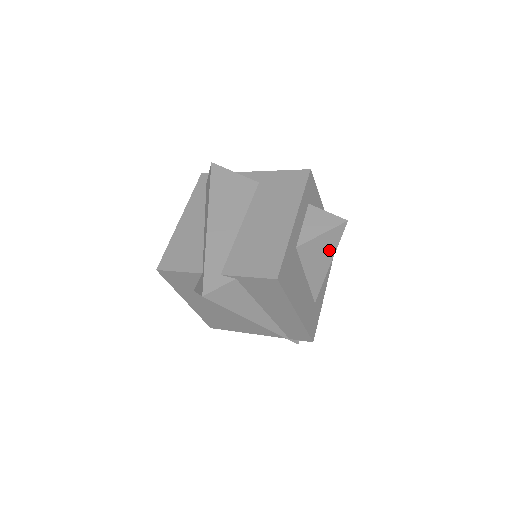
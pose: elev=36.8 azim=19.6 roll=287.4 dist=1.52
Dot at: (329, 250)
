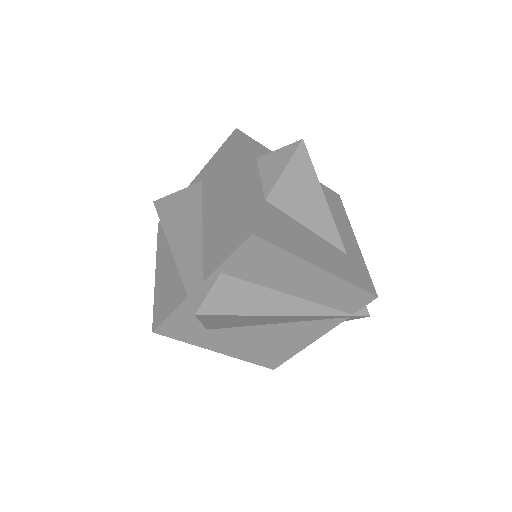
Dot at: (309, 184)
